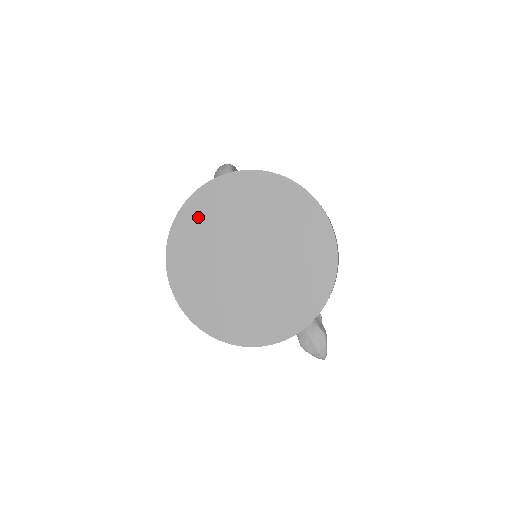
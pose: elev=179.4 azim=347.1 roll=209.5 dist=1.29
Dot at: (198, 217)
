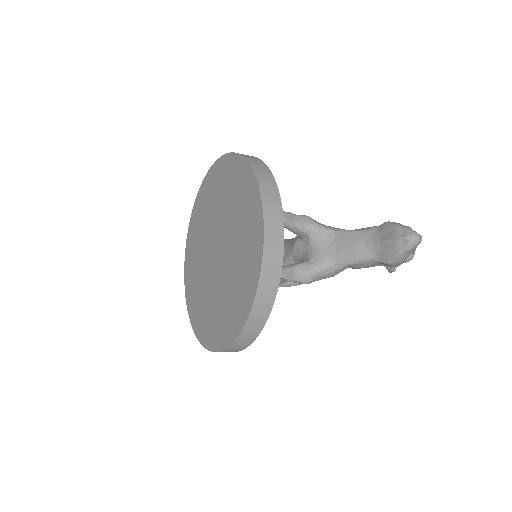
Dot at: (192, 285)
